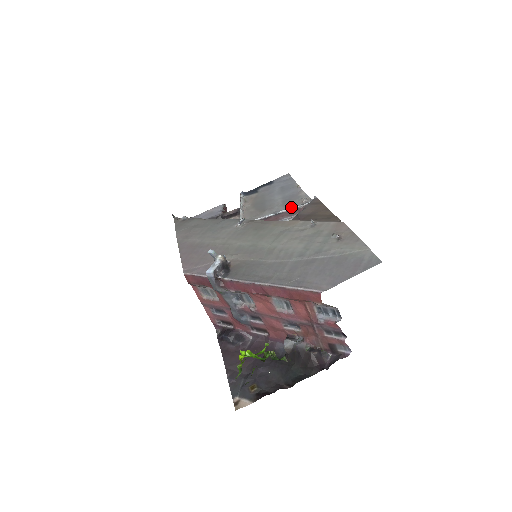
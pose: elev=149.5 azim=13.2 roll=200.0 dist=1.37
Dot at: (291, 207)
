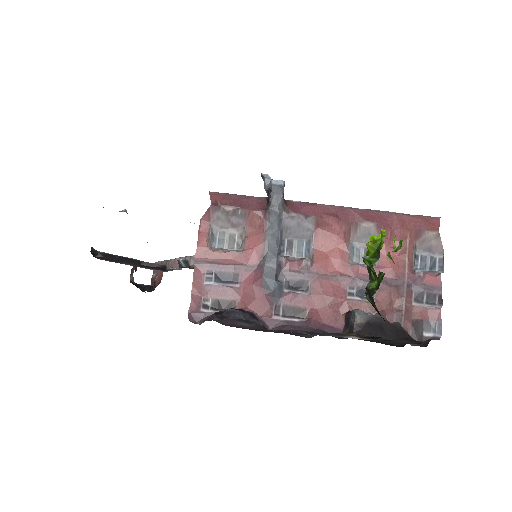
Dot at: occluded
